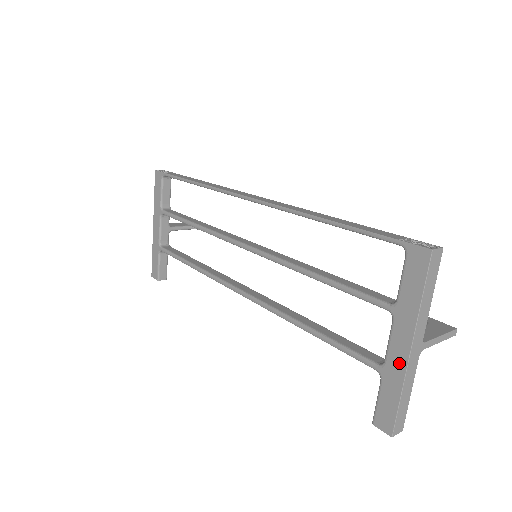
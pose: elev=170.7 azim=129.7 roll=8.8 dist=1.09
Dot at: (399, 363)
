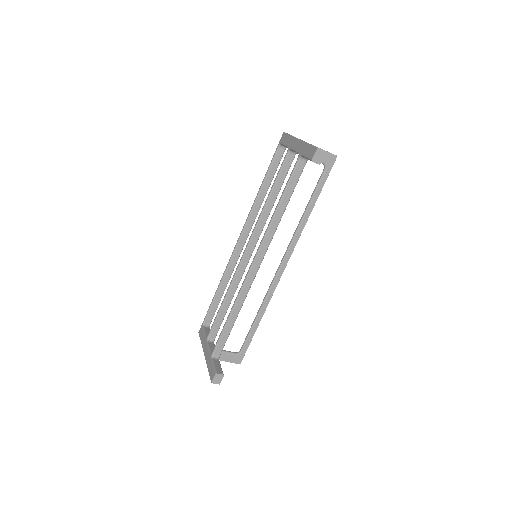
Dot at: (300, 145)
